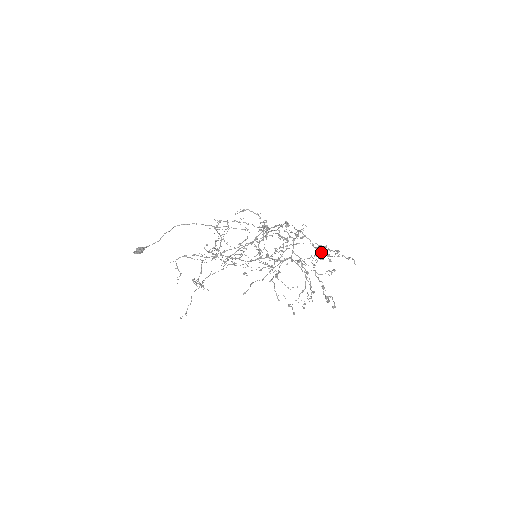
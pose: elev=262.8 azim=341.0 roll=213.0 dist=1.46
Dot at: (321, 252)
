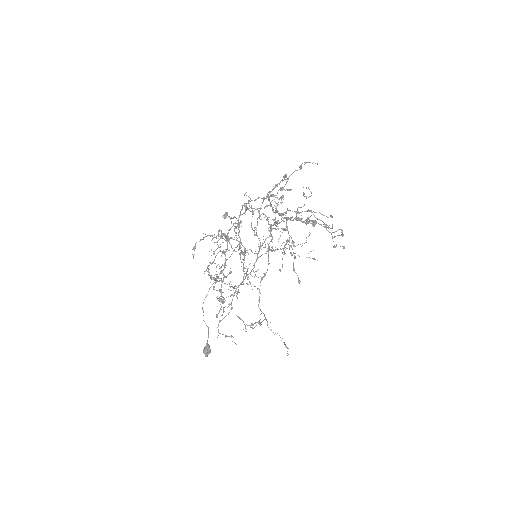
Dot at: occluded
